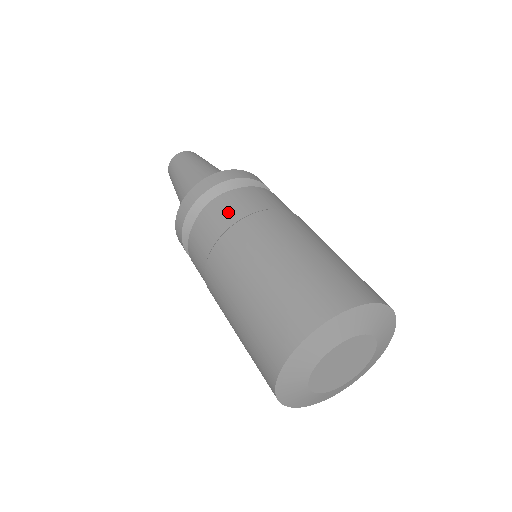
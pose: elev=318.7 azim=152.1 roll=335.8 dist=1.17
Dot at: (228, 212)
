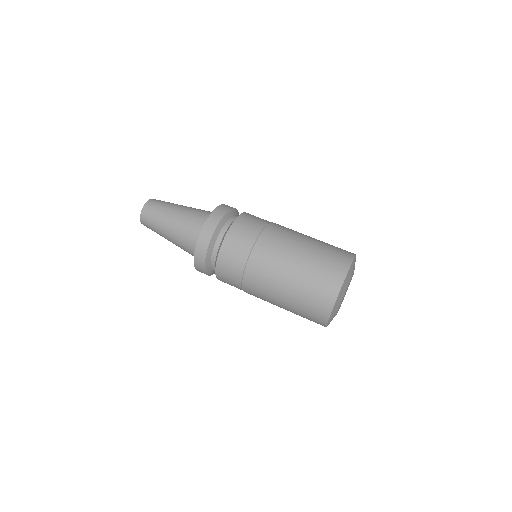
Dot at: (251, 226)
